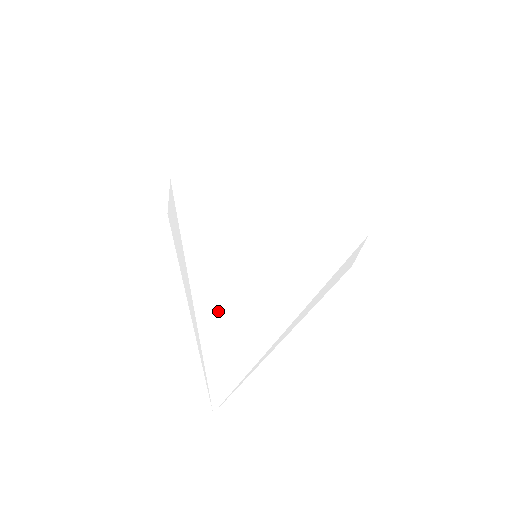
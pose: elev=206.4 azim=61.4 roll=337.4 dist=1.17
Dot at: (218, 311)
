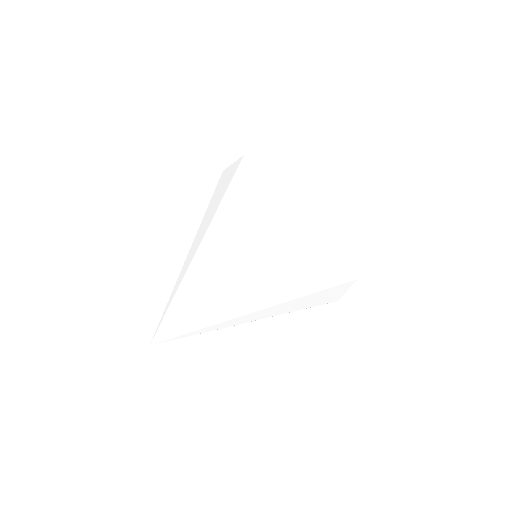
Dot at: (182, 278)
